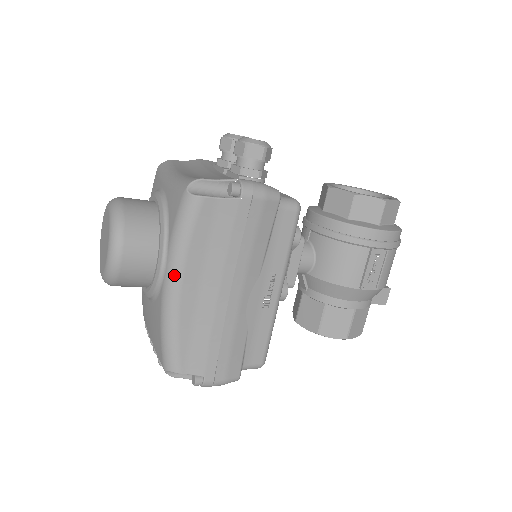
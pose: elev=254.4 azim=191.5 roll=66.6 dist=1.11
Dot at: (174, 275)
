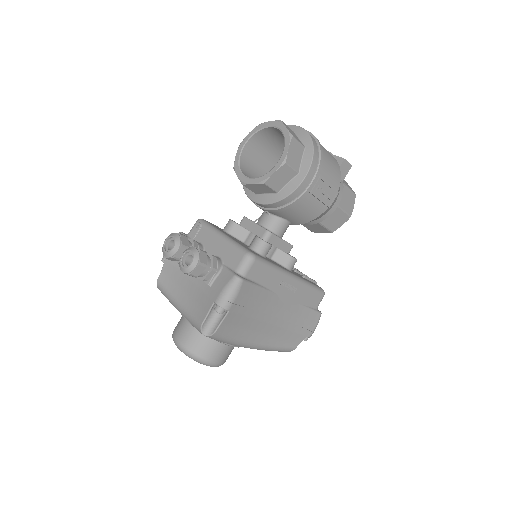
Dot at: (245, 346)
